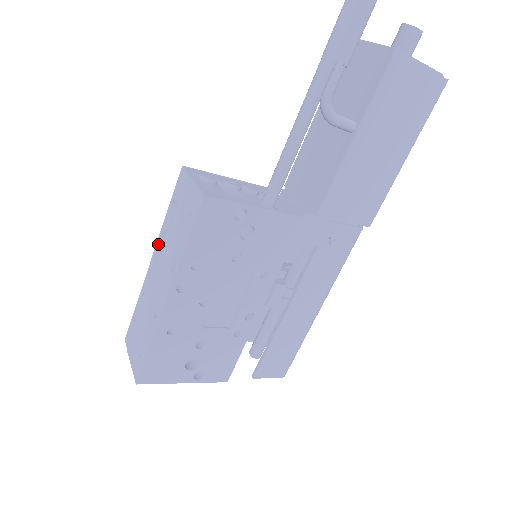
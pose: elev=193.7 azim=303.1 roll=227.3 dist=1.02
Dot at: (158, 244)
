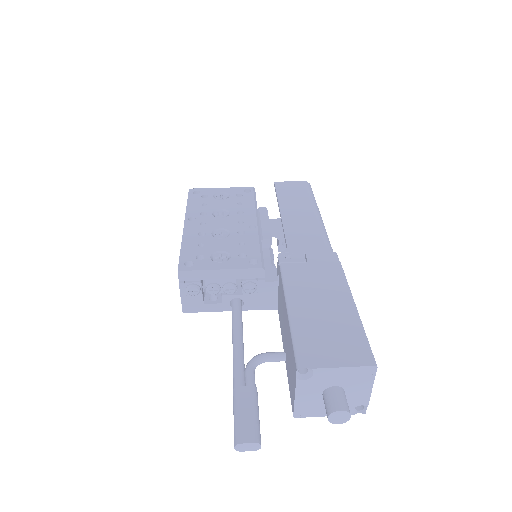
Dot at: occluded
